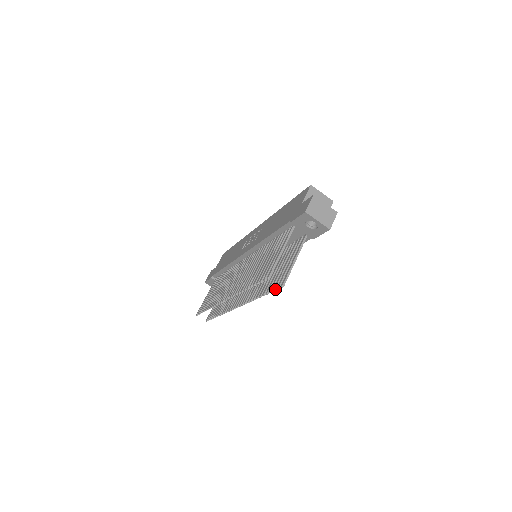
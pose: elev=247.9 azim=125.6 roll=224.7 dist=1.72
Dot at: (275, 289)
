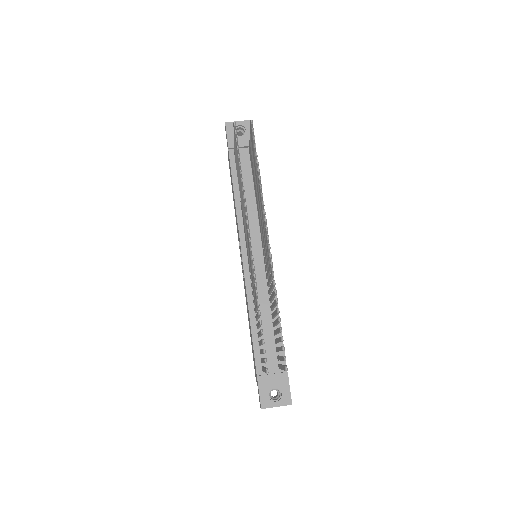
Dot at: (253, 136)
